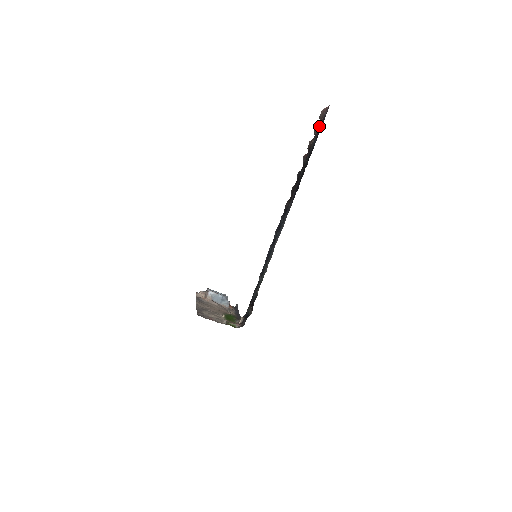
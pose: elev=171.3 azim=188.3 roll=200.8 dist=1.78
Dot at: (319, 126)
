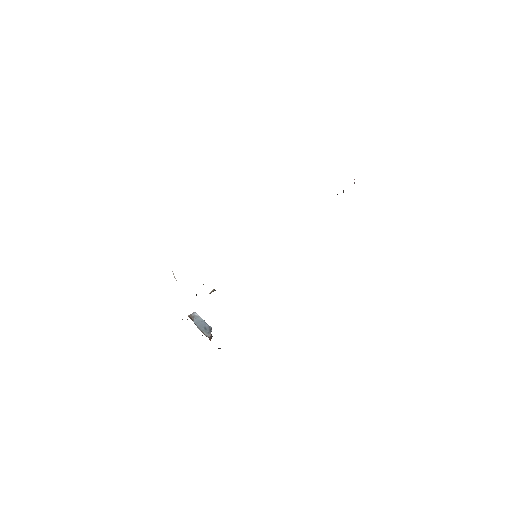
Dot at: occluded
